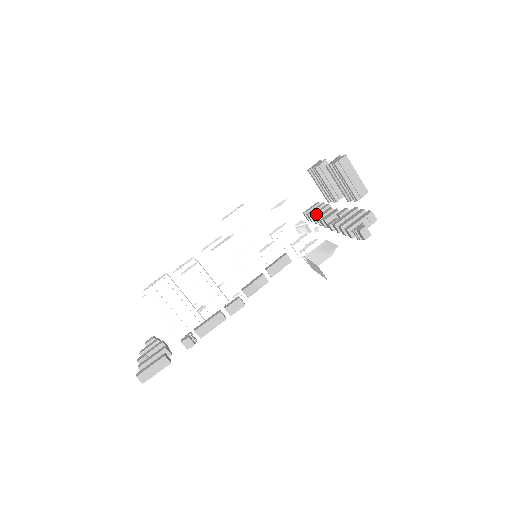
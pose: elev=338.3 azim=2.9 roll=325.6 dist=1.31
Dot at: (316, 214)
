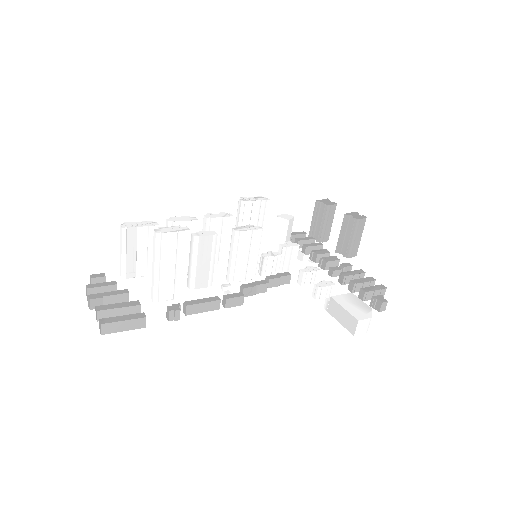
Dot at: (310, 246)
